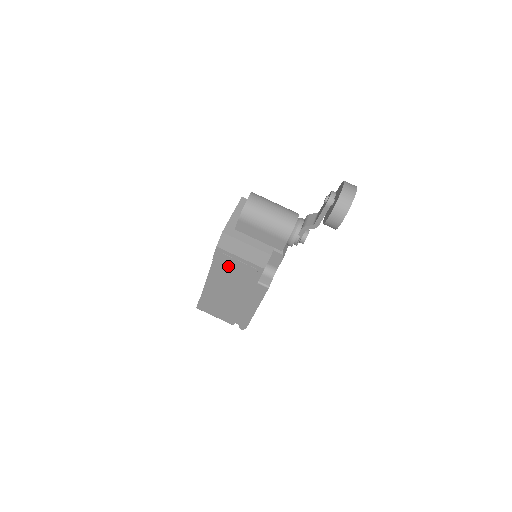
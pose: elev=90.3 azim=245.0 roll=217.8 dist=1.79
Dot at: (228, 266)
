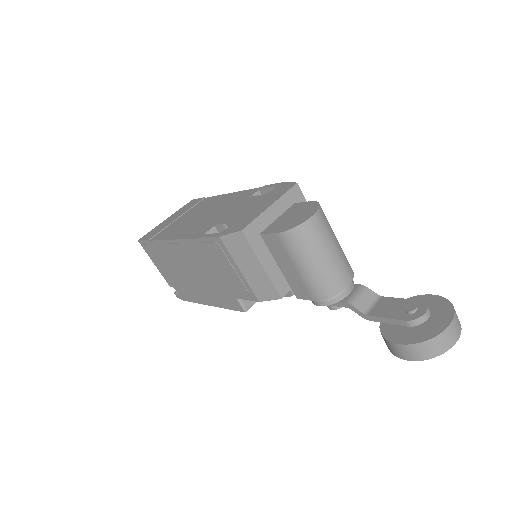
Dot at: (215, 259)
